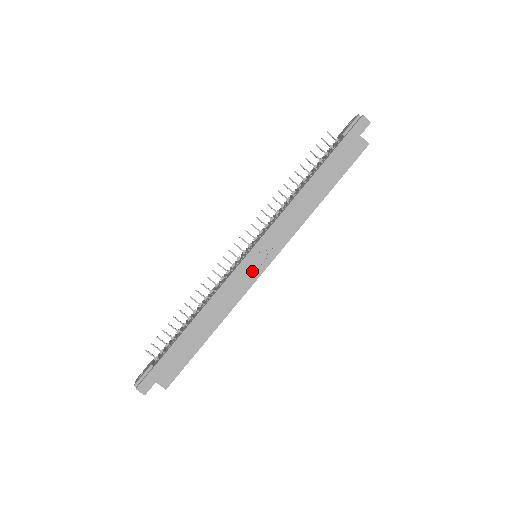
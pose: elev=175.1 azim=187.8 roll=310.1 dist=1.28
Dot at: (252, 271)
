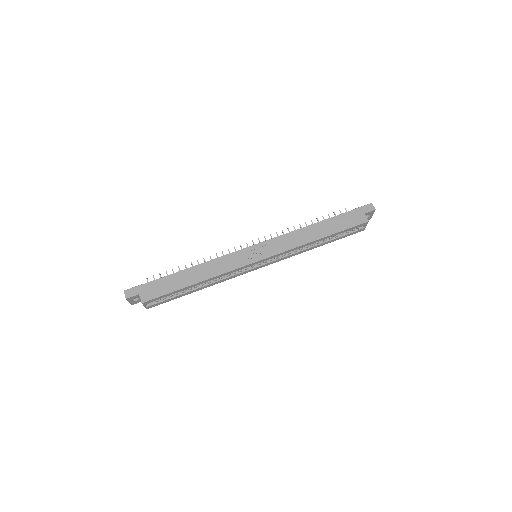
Dot at: (247, 258)
